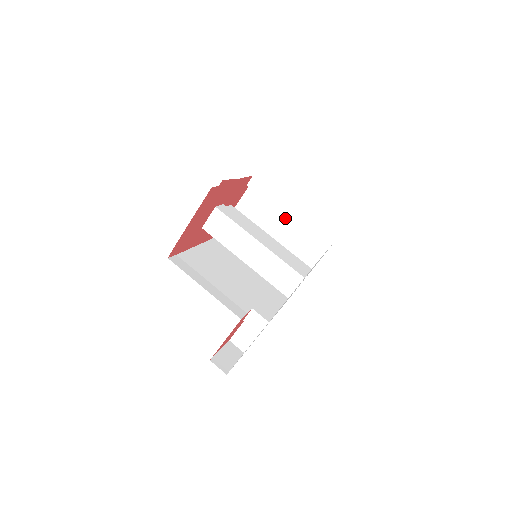
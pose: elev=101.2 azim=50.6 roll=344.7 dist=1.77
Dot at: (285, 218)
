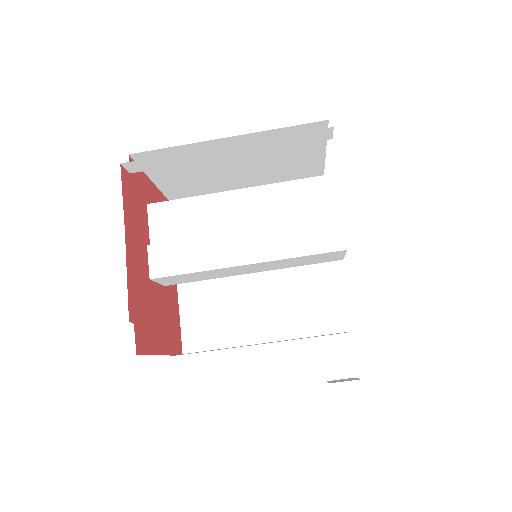
Dot at: (224, 143)
